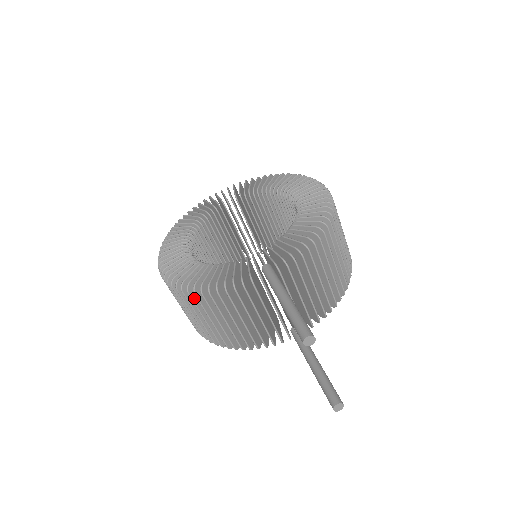
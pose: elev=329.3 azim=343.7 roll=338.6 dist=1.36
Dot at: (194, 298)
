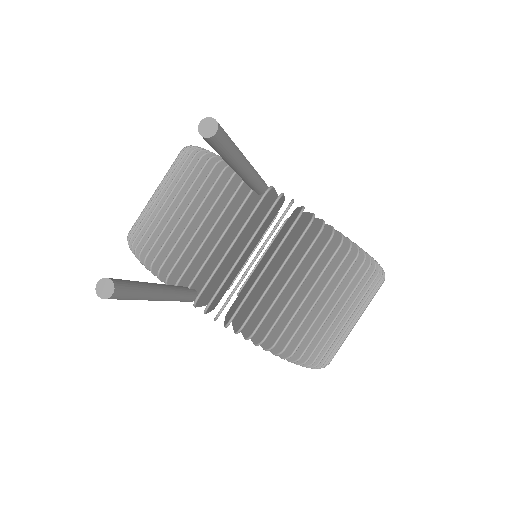
Dot at: occluded
